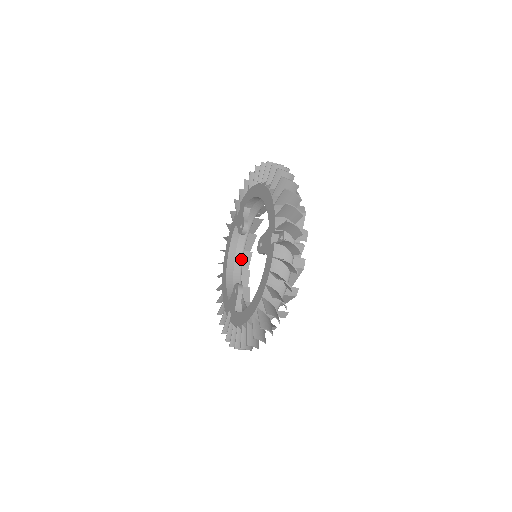
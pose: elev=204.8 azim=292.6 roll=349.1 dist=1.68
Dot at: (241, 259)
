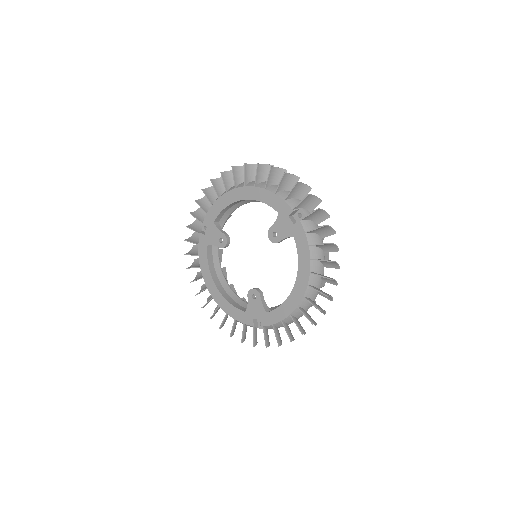
Dot at: (223, 276)
